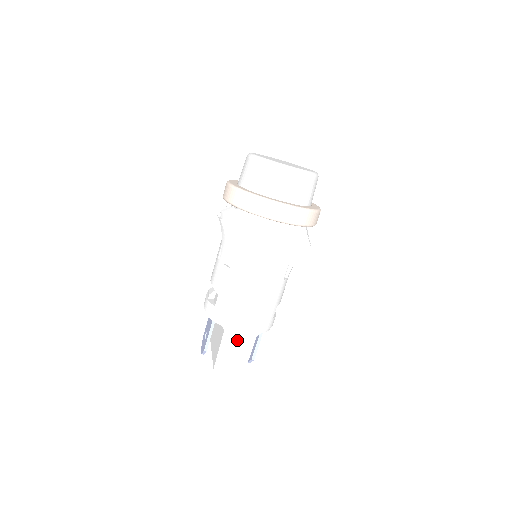
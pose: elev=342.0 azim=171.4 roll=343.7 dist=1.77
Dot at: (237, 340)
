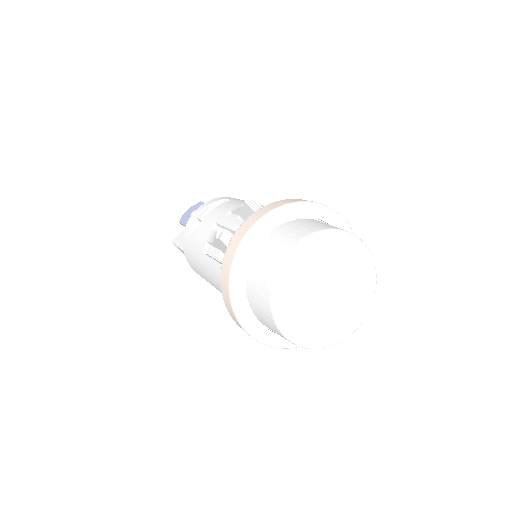
Dot at: occluded
